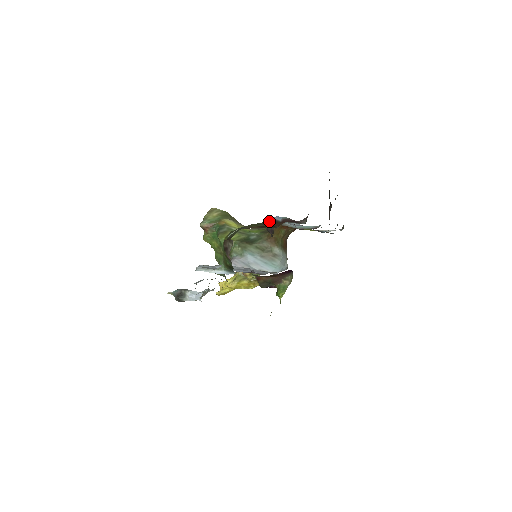
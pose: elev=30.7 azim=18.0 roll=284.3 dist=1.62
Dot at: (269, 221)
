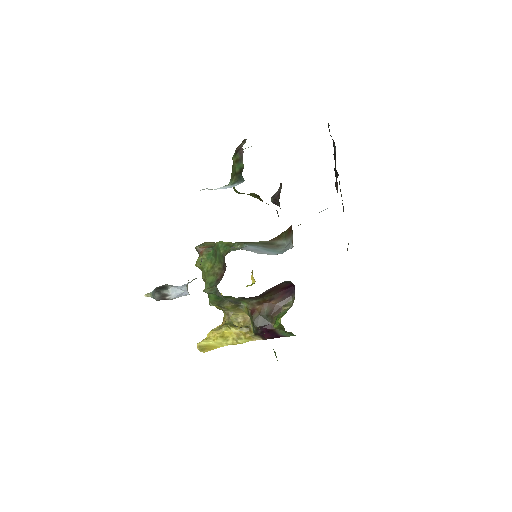
Dot at: occluded
